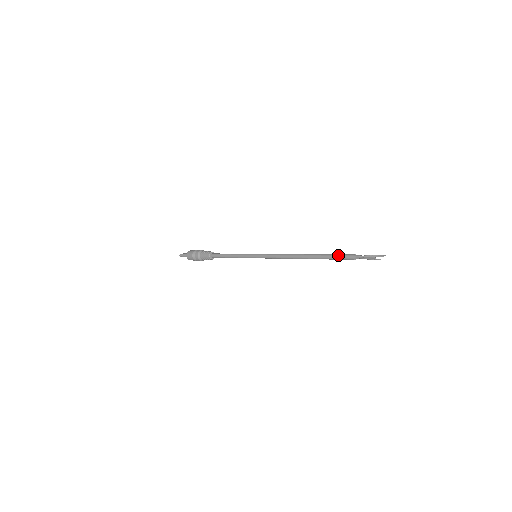
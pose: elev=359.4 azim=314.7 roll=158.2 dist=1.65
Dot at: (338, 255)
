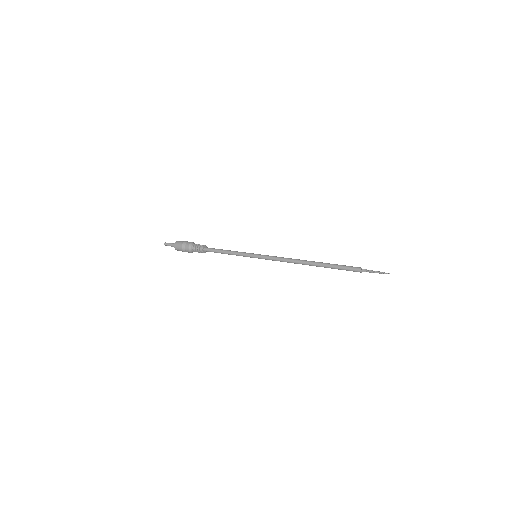
Dot at: (346, 266)
